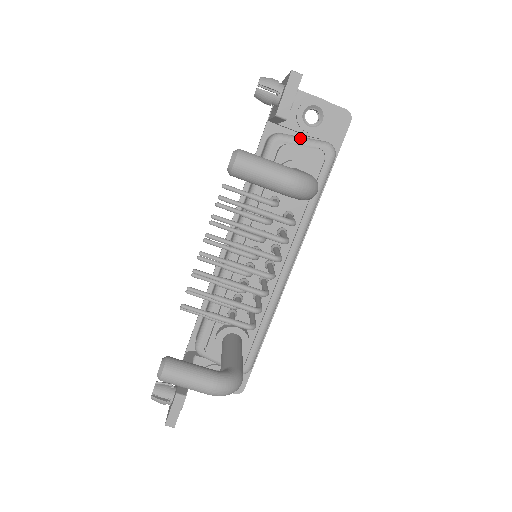
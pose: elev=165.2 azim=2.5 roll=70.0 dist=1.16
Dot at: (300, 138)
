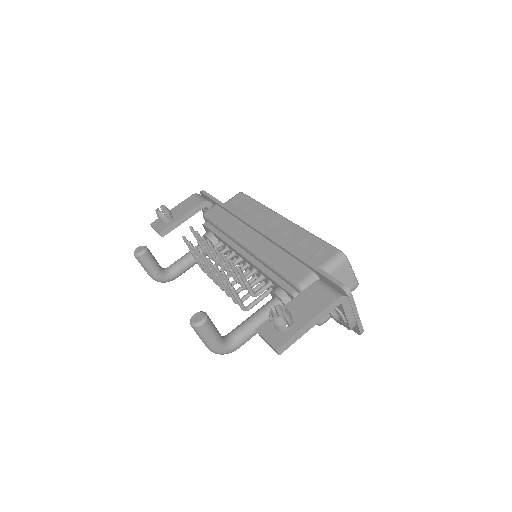
Dot at: occluded
